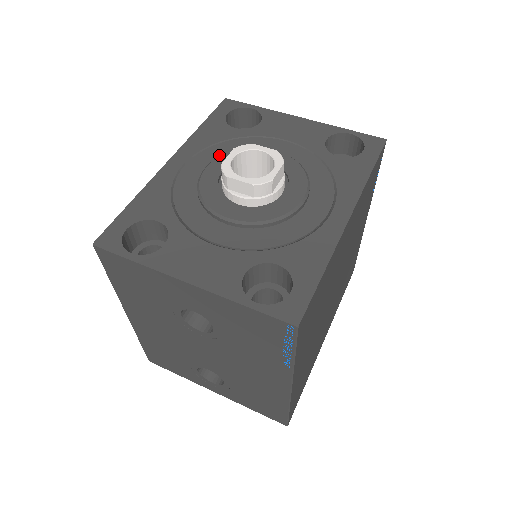
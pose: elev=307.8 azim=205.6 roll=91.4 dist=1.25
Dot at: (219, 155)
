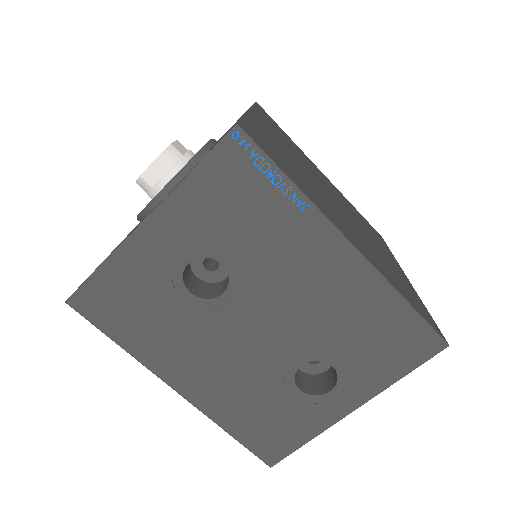
Dot at: occluded
